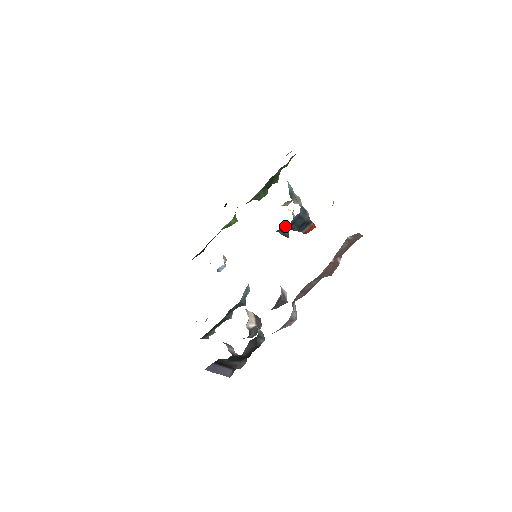
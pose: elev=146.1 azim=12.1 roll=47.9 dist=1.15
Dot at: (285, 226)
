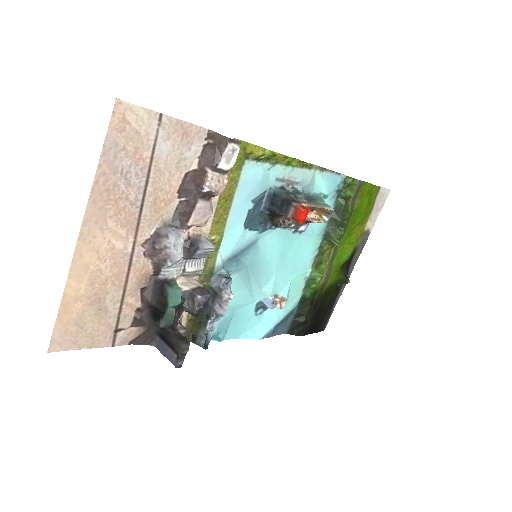
Dot at: (267, 210)
